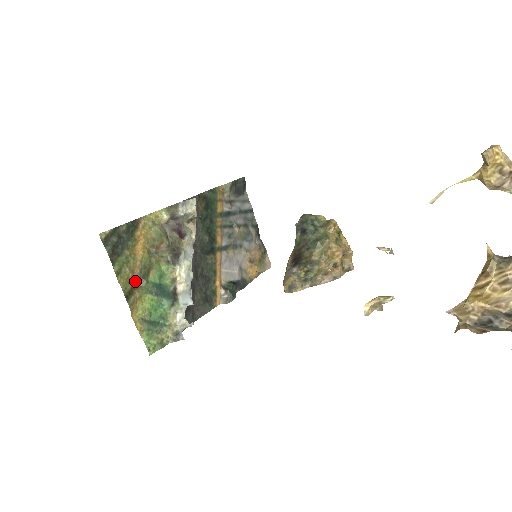
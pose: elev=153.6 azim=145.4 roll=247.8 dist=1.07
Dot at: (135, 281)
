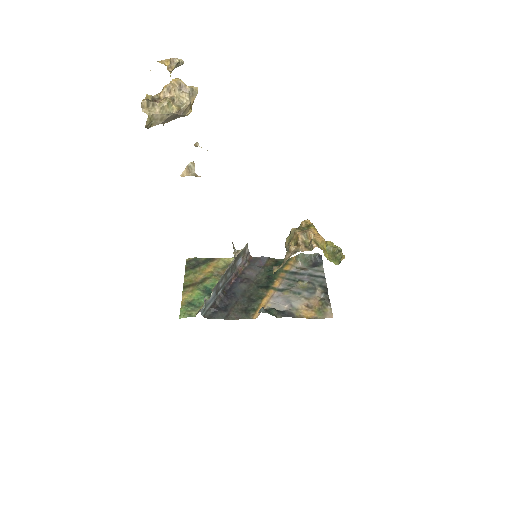
Dot at: (195, 283)
